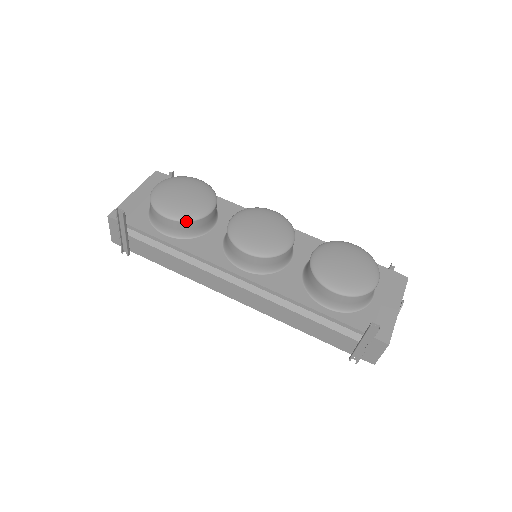
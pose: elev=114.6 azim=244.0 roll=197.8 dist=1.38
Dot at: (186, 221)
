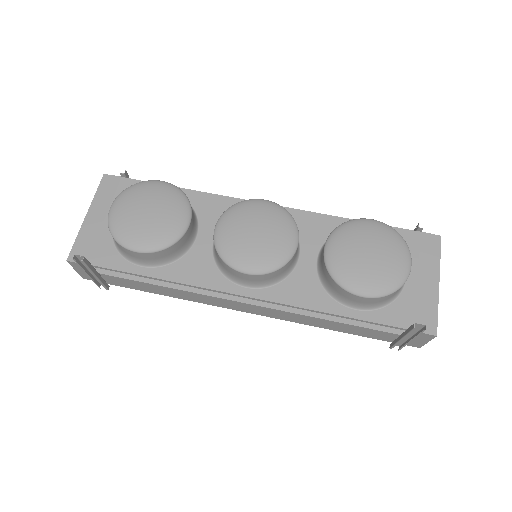
Dot at: (162, 249)
